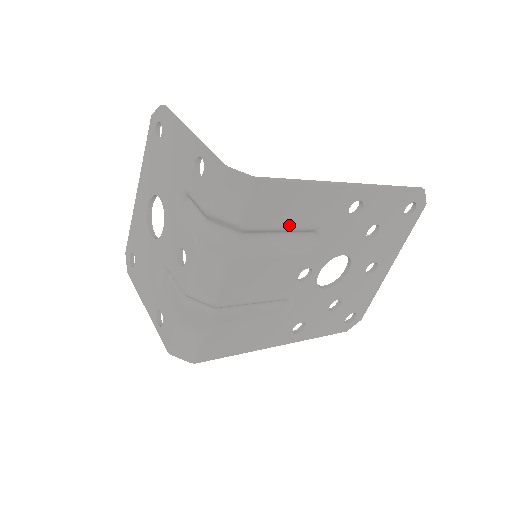
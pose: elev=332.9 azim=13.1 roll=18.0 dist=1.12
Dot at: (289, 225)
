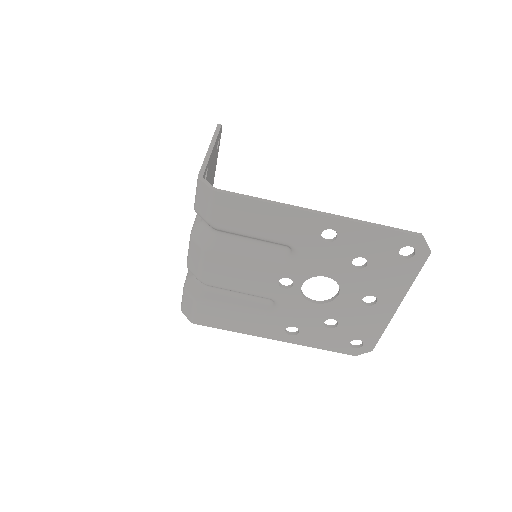
Dot at: (256, 234)
